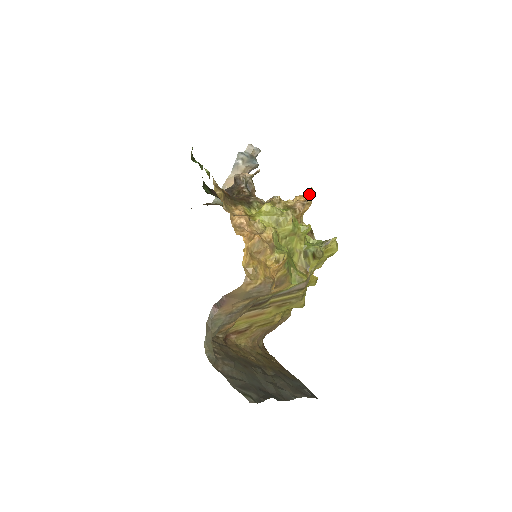
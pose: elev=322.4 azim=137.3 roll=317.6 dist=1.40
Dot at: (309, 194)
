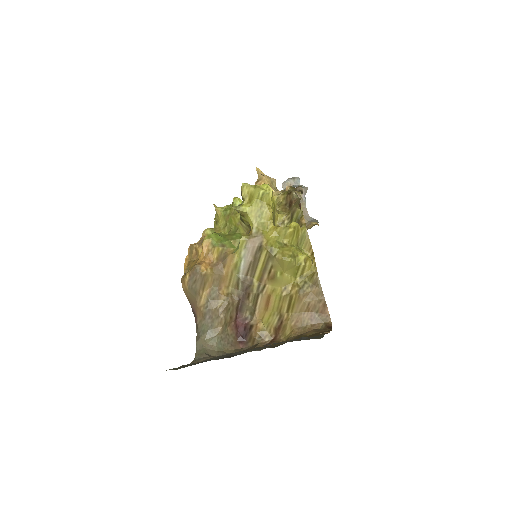
Dot at: (258, 174)
